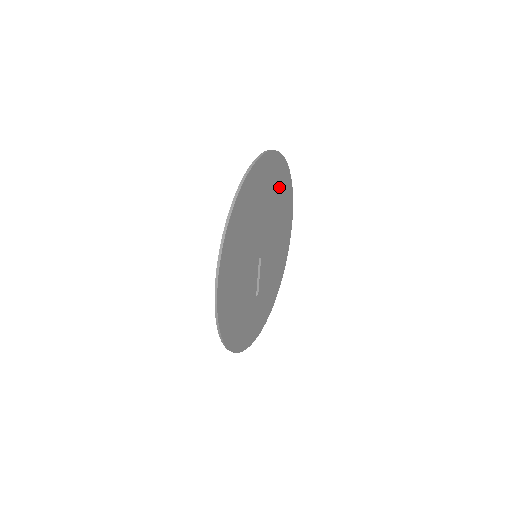
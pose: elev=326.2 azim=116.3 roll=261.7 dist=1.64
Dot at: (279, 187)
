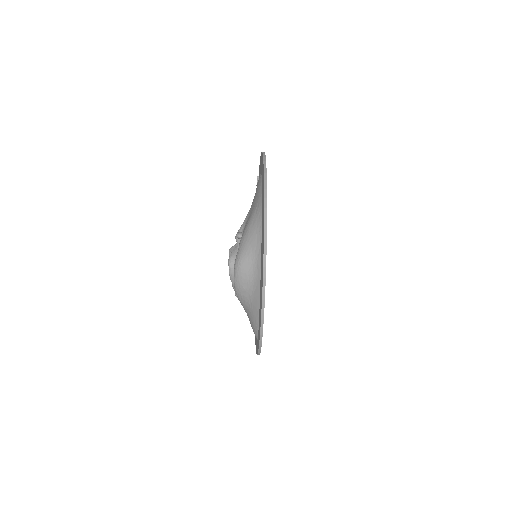
Dot at: occluded
